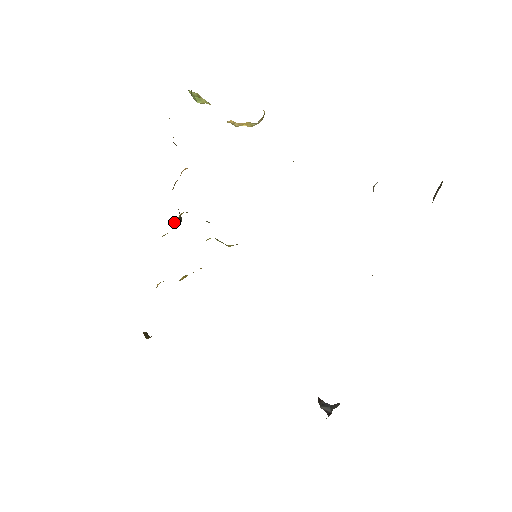
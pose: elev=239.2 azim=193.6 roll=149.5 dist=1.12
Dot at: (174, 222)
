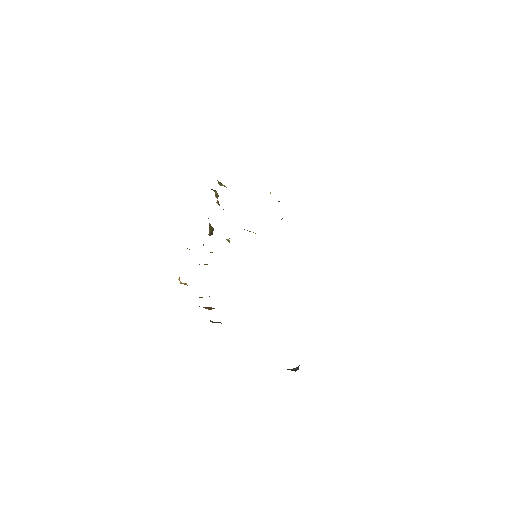
Dot at: occluded
